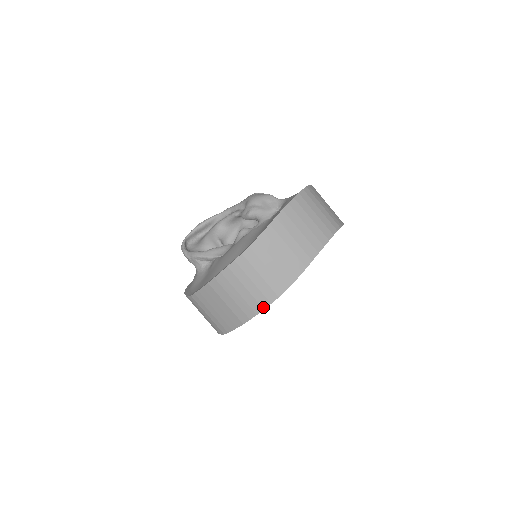
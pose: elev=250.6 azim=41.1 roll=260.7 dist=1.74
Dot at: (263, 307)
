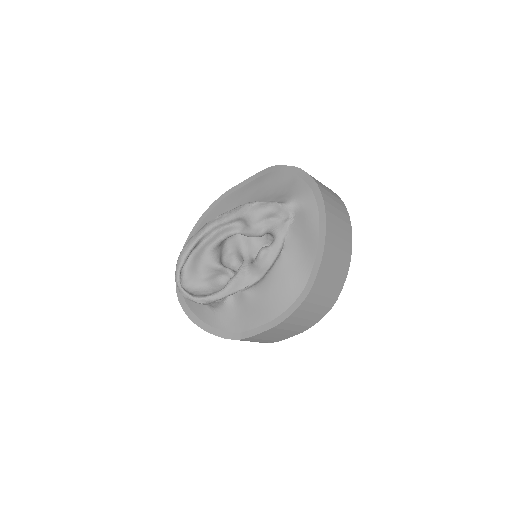
Dot at: (325, 314)
